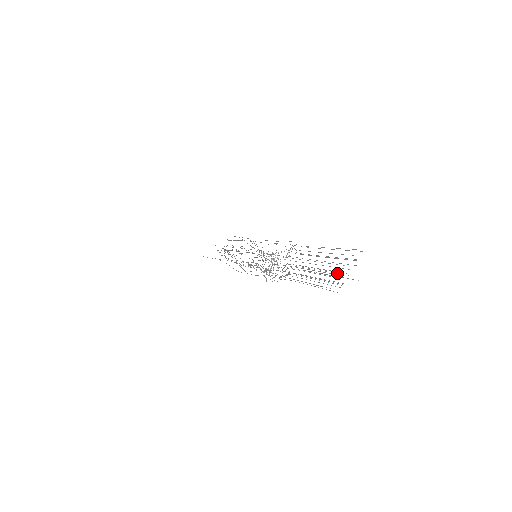
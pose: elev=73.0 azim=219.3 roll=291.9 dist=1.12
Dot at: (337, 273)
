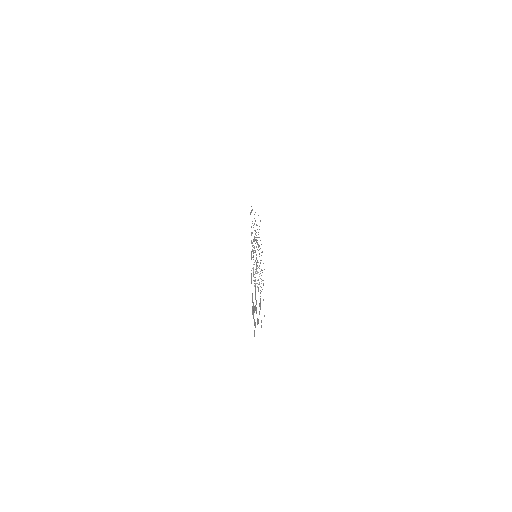
Dot at: occluded
